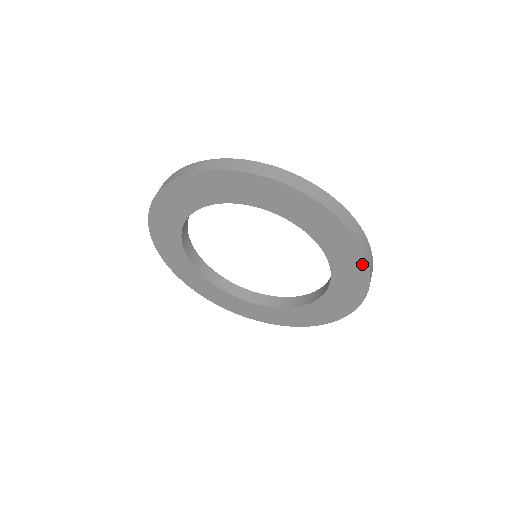
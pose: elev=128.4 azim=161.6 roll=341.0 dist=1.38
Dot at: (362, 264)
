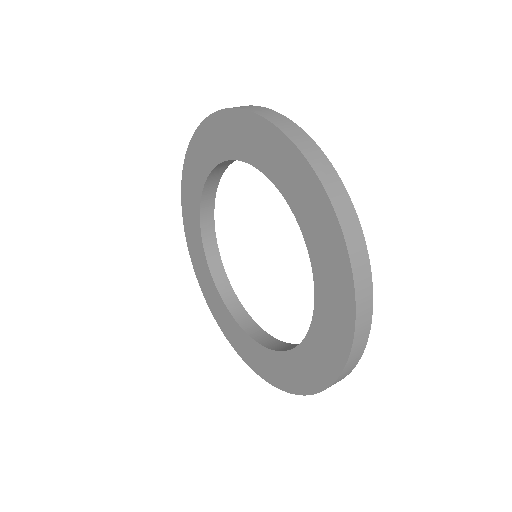
Dot at: (336, 365)
